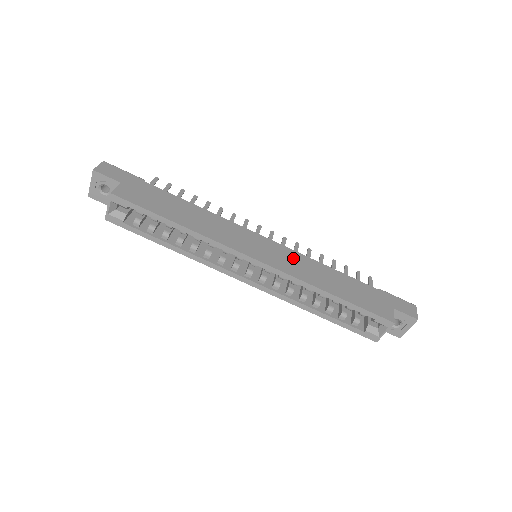
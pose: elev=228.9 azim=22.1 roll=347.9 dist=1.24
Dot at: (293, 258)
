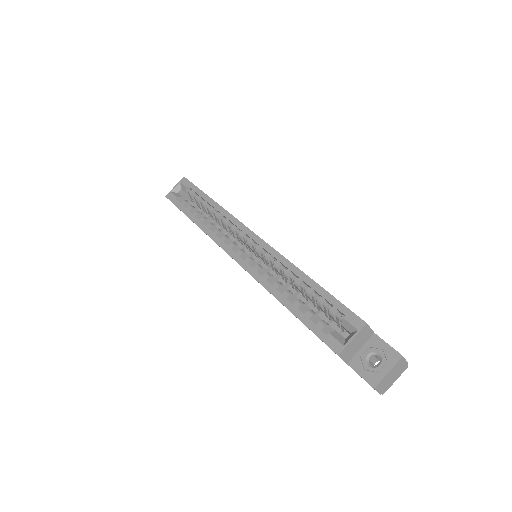
Dot at: occluded
